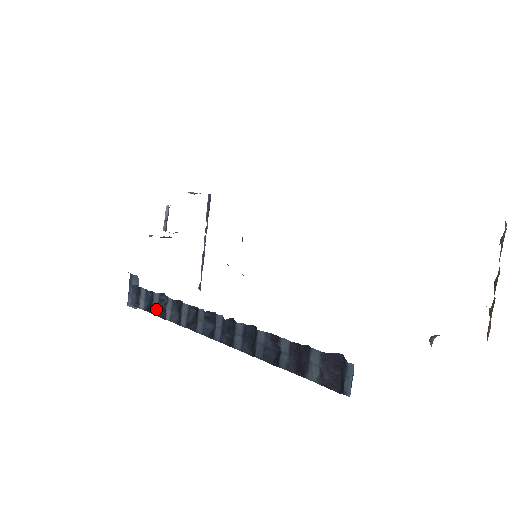
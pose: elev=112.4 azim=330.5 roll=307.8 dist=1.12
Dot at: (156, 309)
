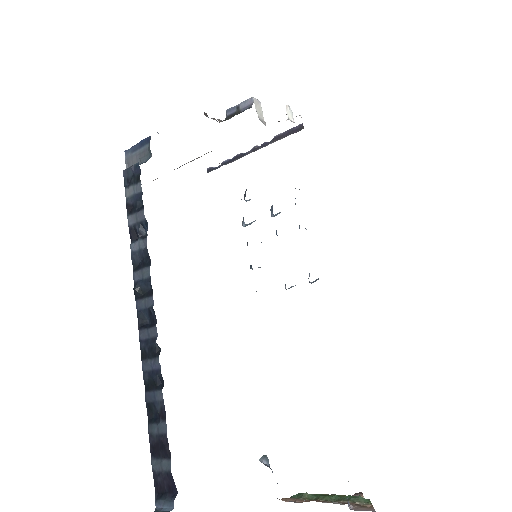
Dot at: (133, 222)
